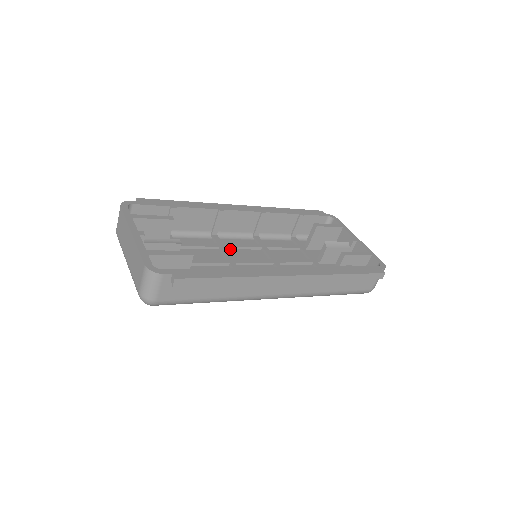
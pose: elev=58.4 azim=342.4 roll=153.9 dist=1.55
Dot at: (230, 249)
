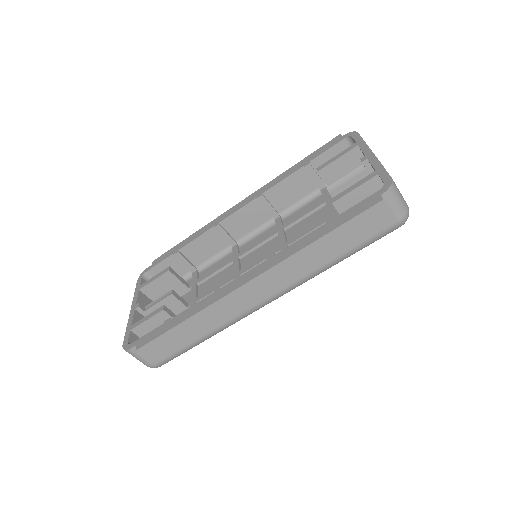
Dot at: (246, 255)
